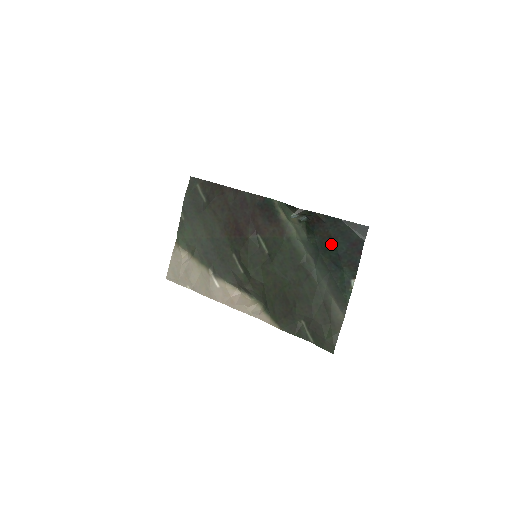
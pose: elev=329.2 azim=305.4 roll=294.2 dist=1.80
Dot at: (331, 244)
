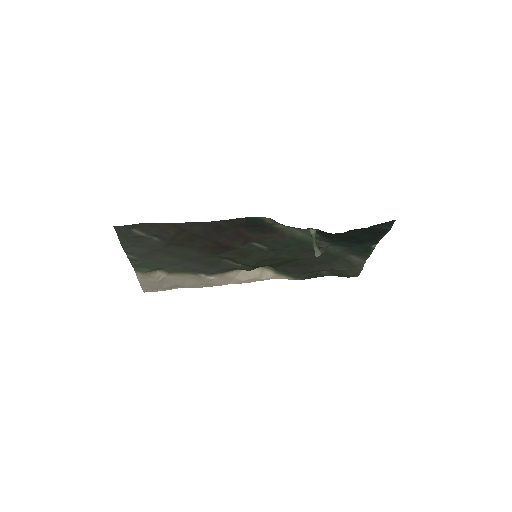
Dot at: (353, 238)
